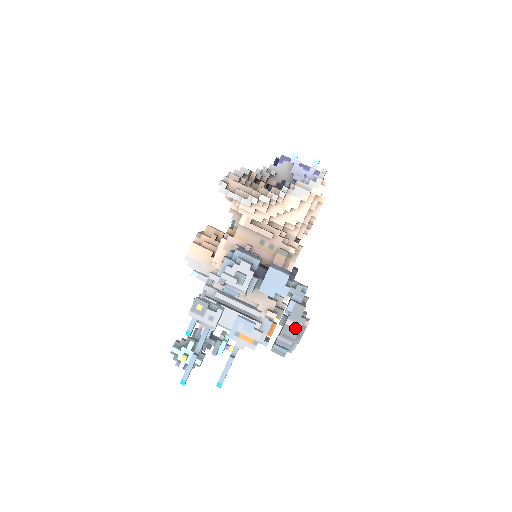
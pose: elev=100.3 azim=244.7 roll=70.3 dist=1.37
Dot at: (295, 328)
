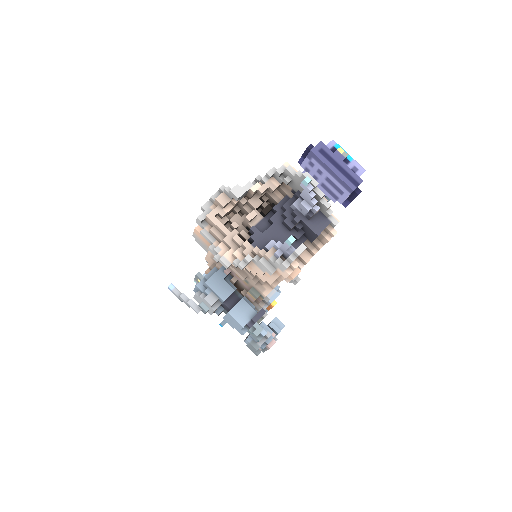
Dot at: occluded
